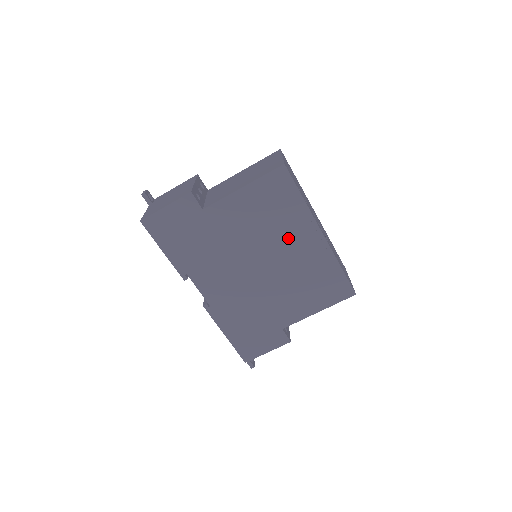
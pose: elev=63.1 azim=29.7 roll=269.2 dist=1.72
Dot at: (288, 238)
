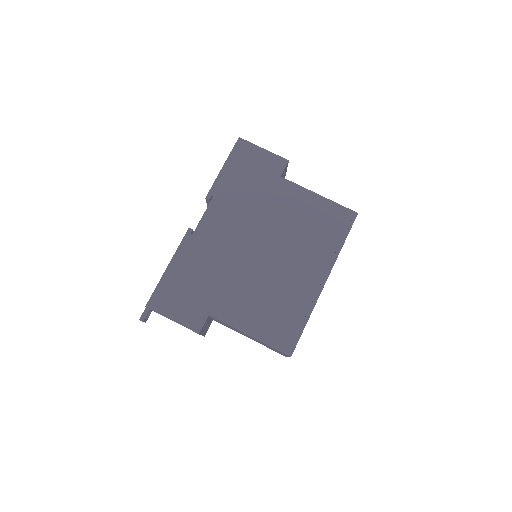
Dot at: (302, 257)
